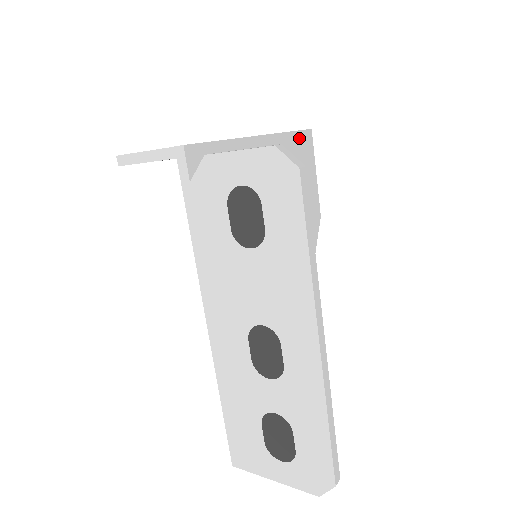
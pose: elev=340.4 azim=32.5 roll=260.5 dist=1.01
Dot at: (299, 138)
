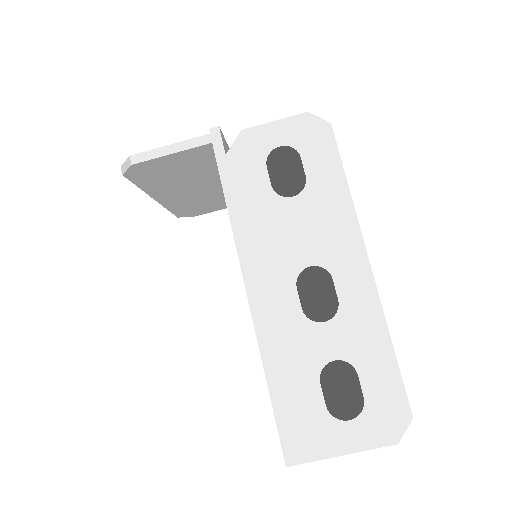
Dot at: occluded
